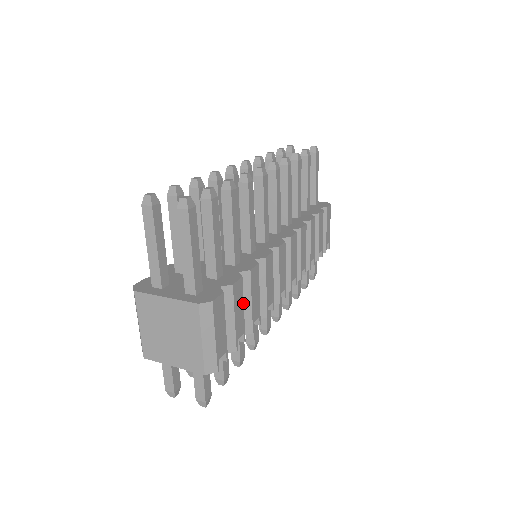
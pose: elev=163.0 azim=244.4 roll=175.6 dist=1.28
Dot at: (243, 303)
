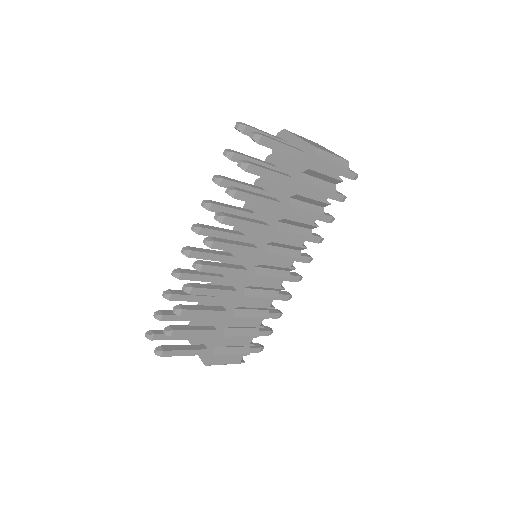
Dot at: (238, 337)
